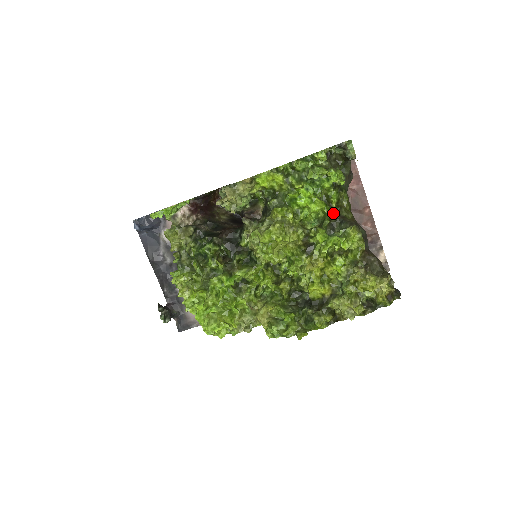
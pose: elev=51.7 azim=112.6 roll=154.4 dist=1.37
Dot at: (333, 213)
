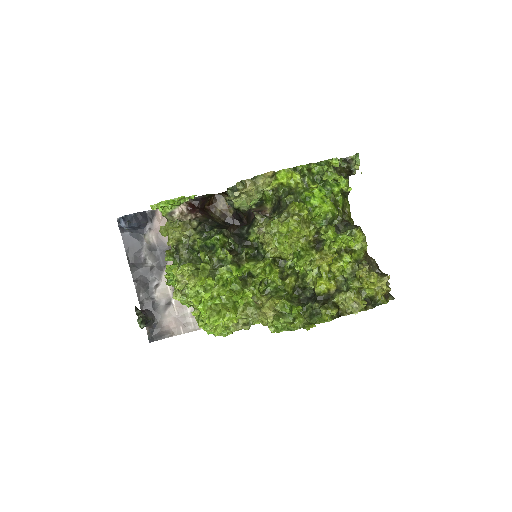
Dot at: (340, 216)
